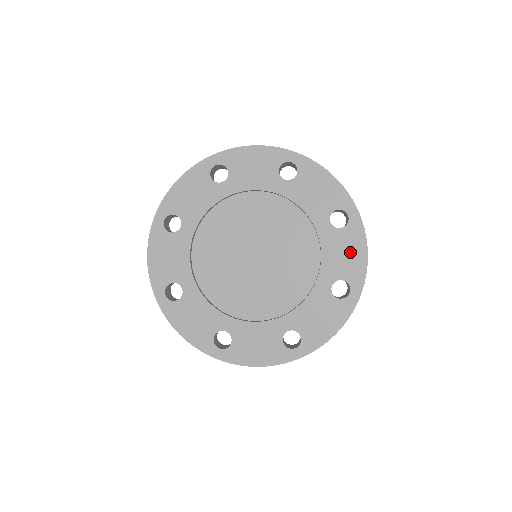
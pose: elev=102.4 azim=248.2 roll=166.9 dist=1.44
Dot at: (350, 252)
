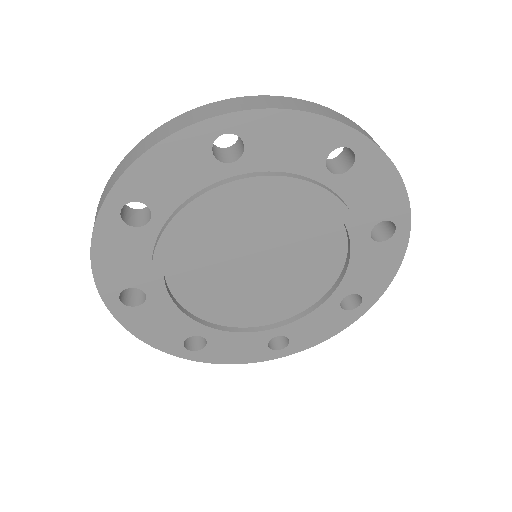
Dot at: (322, 328)
